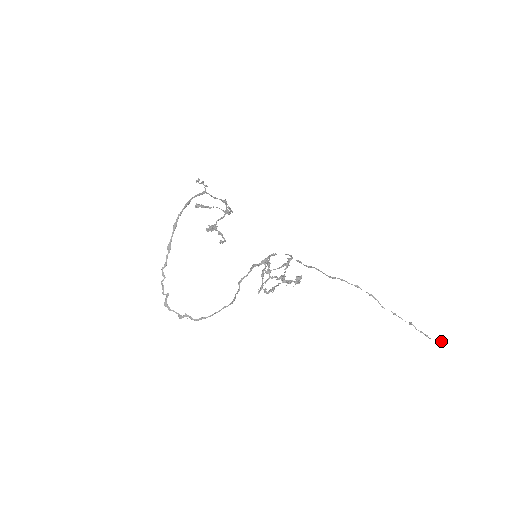
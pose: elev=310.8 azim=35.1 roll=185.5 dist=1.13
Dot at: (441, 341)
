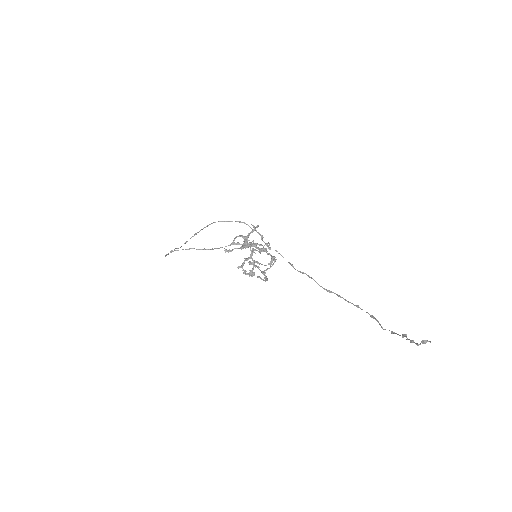
Dot at: (429, 341)
